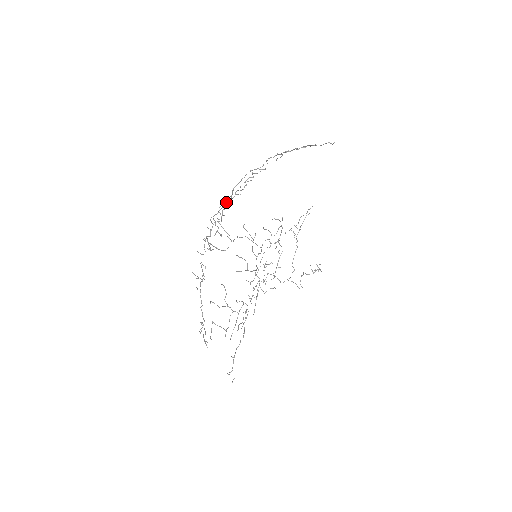
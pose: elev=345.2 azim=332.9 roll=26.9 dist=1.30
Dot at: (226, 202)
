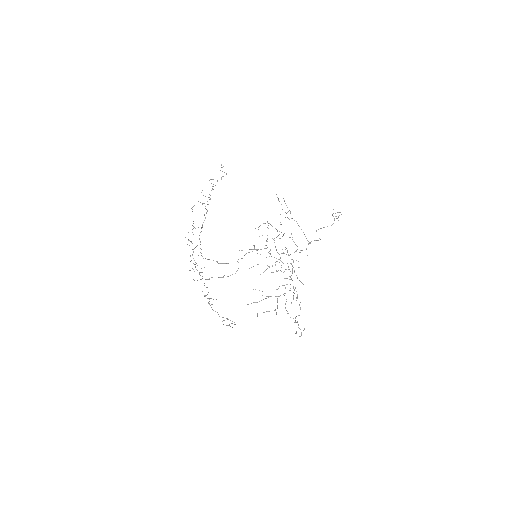
Dot at: occluded
